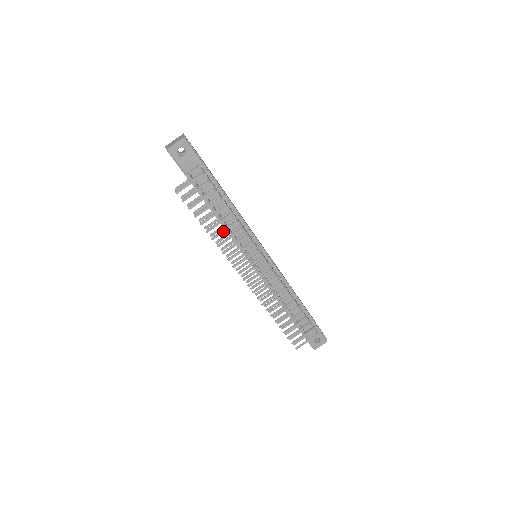
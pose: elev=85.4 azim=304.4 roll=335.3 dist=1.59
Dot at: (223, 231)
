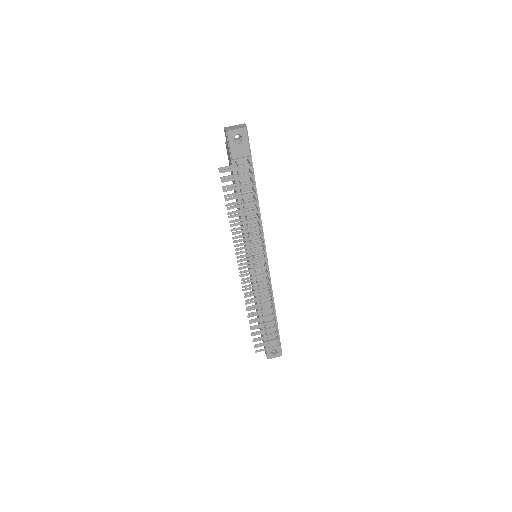
Dot at: (243, 222)
